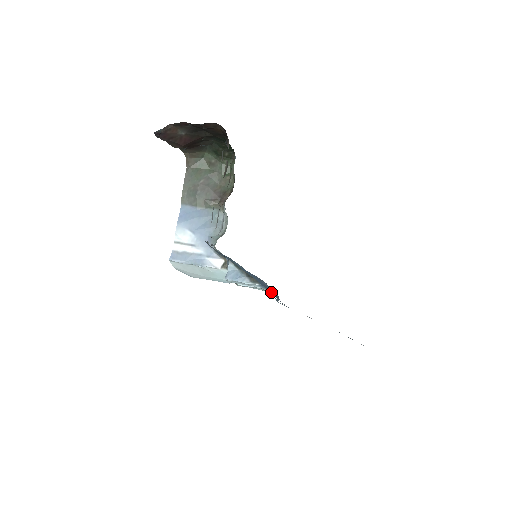
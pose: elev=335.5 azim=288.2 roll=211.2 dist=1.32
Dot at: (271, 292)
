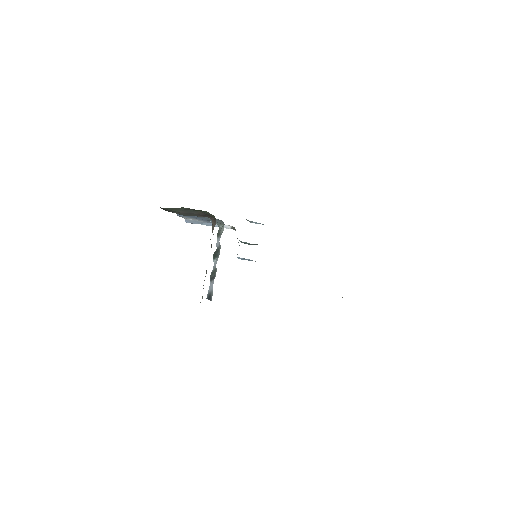
Dot at: occluded
